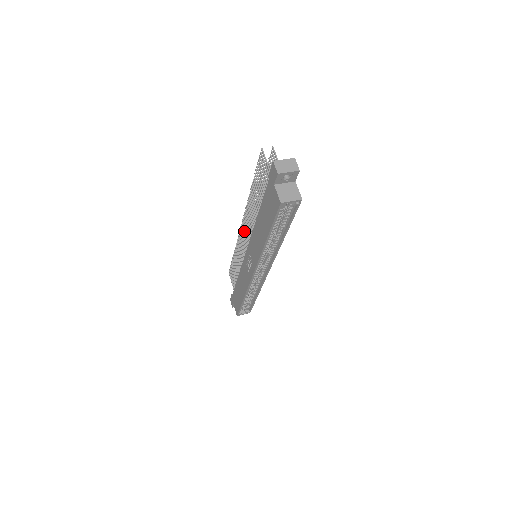
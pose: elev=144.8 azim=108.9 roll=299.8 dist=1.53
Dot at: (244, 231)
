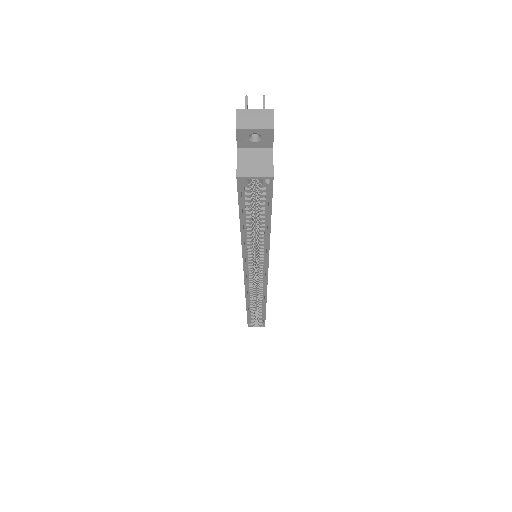
Dot at: occluded
